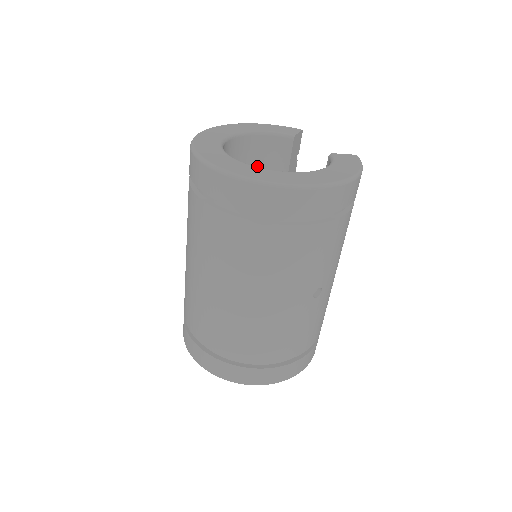
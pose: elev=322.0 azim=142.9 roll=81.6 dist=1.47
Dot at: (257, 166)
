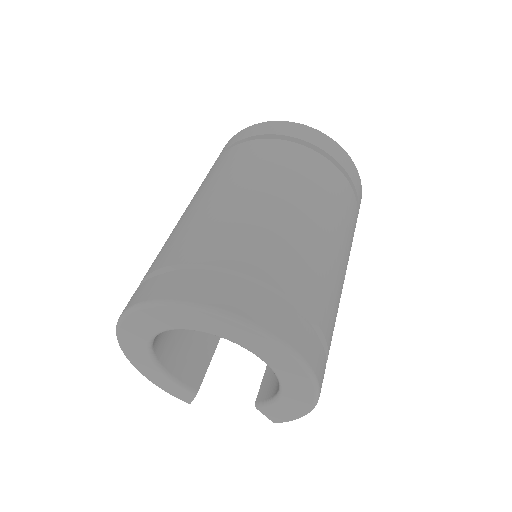
Dot at: occluded
